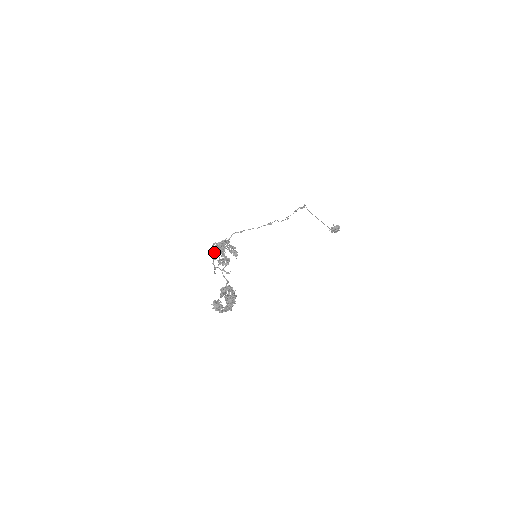
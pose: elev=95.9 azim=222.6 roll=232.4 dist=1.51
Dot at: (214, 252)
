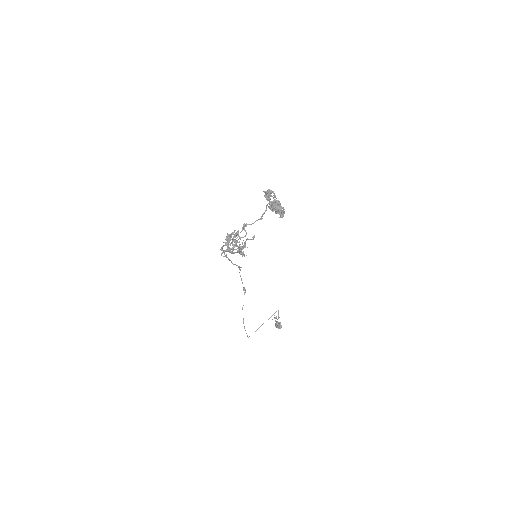
Dot at: (228, 241)
